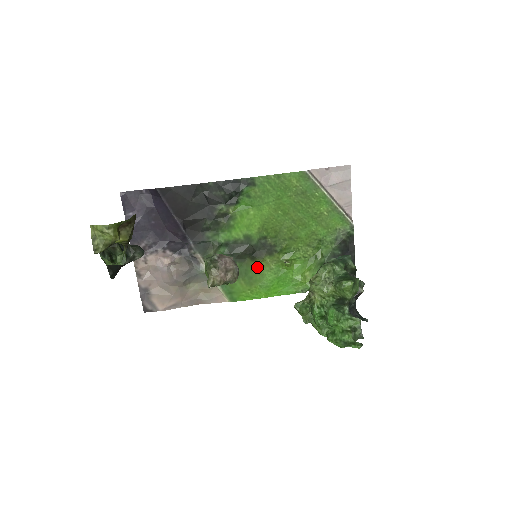
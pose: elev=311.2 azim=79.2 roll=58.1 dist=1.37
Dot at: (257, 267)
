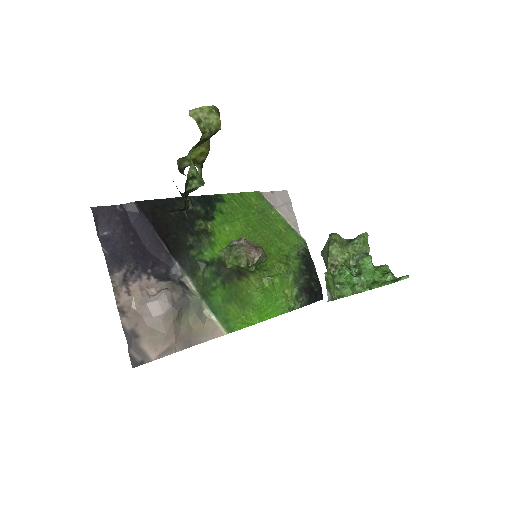
Dot at: (244, 287)
